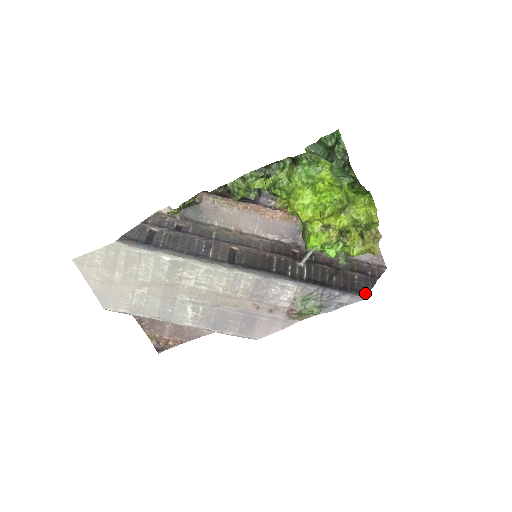
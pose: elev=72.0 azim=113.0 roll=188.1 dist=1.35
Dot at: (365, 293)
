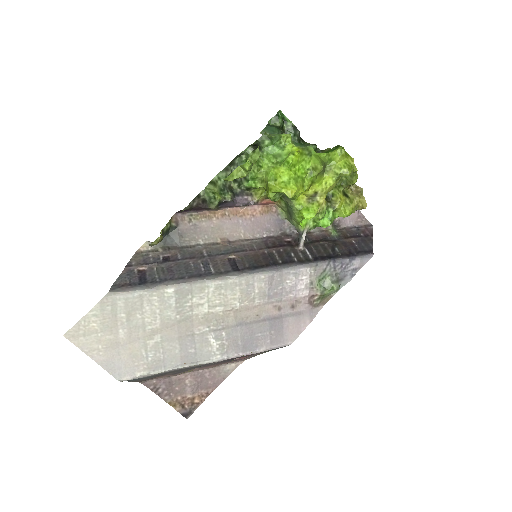
Dot at: (370, 251)
